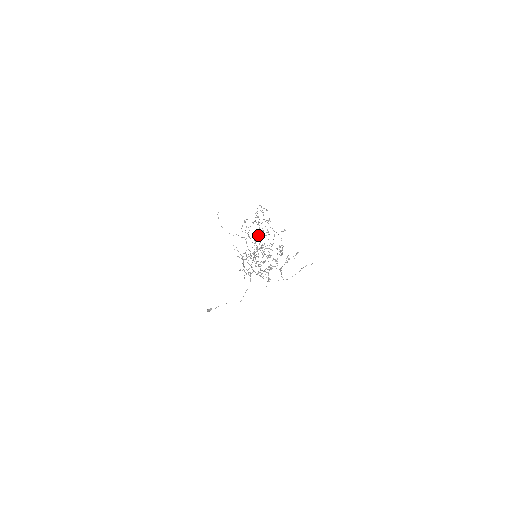
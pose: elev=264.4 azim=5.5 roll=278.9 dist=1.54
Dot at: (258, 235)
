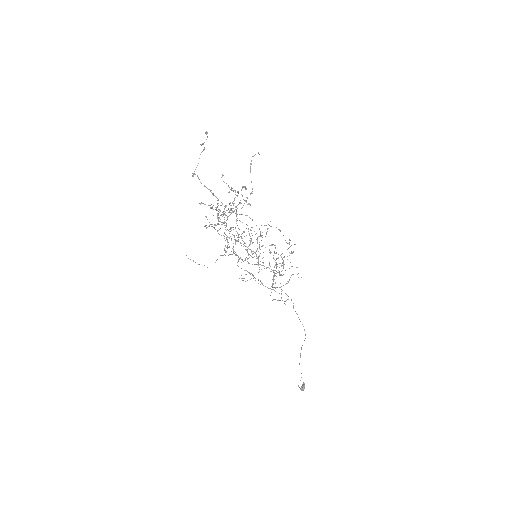
Dot at: occluded
